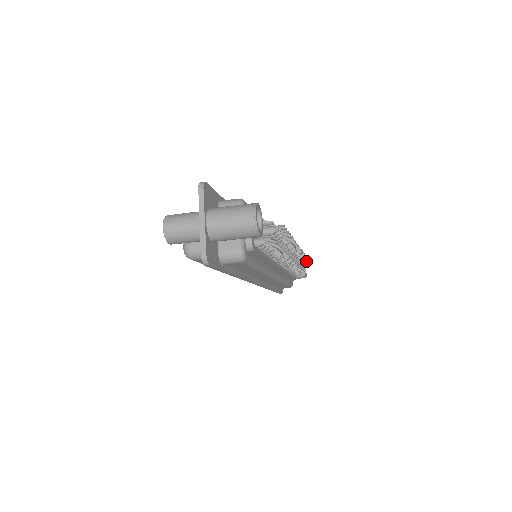
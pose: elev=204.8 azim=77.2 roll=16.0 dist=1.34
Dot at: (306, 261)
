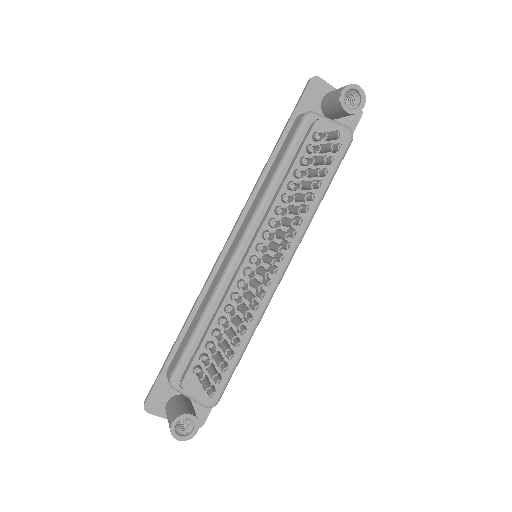
Dot at: (319, 170)
